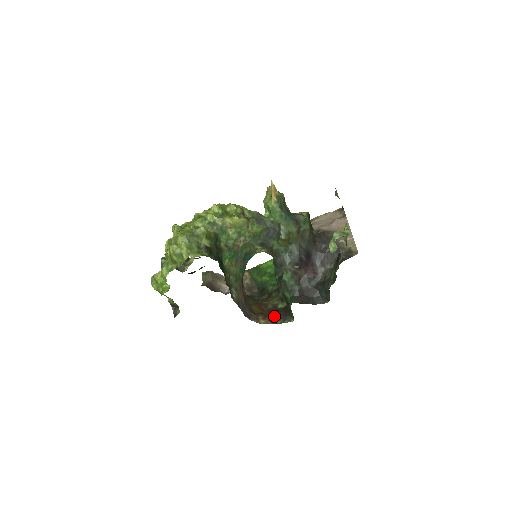
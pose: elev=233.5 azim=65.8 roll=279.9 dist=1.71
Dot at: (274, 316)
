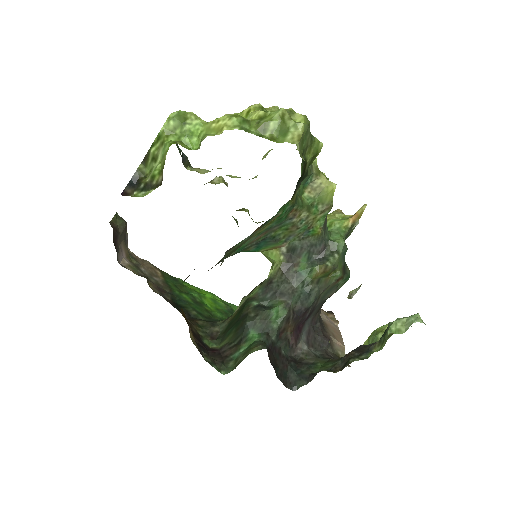
Dot at: (200, 345)
